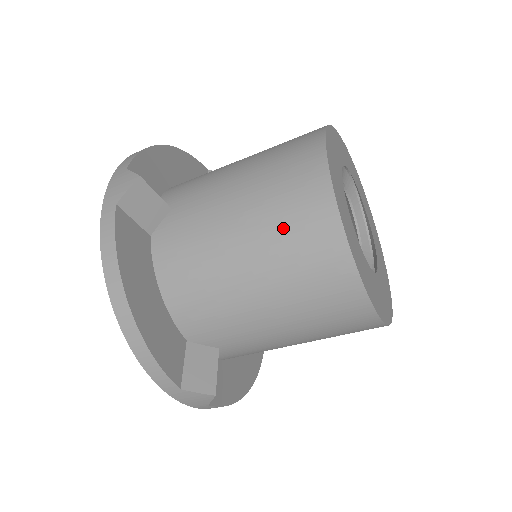
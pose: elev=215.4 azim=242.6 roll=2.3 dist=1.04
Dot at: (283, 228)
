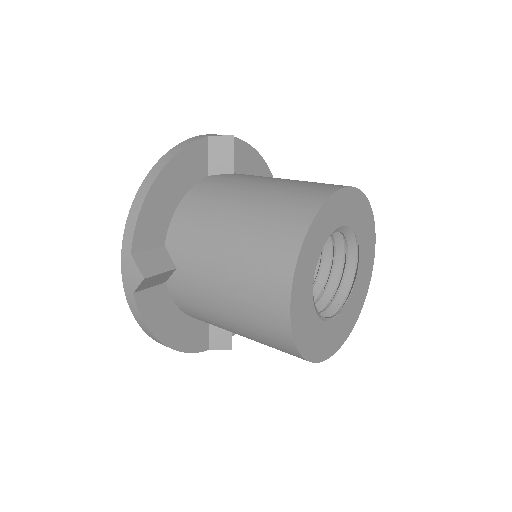
Dot at: (259, 333)
